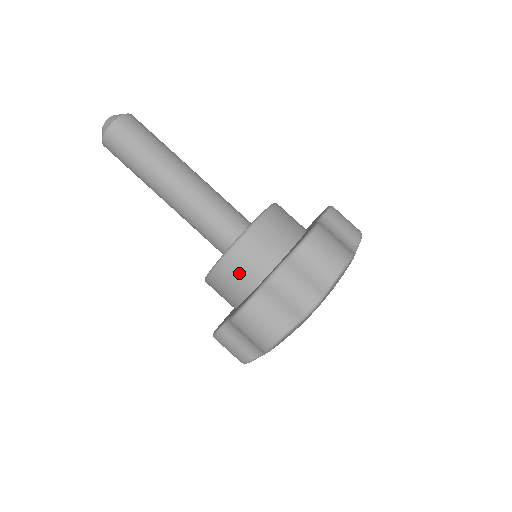
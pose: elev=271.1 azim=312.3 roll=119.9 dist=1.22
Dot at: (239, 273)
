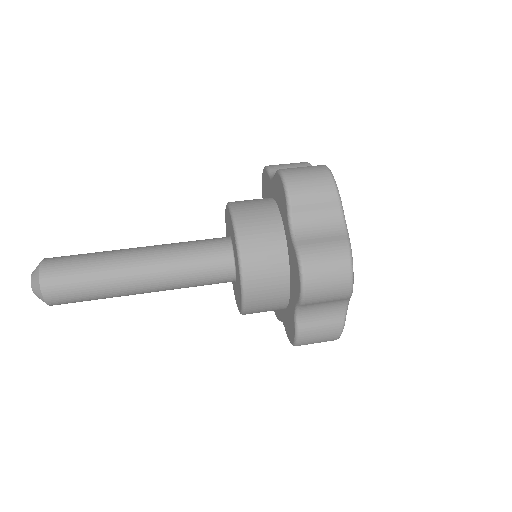
Dot at: (255, 209)
